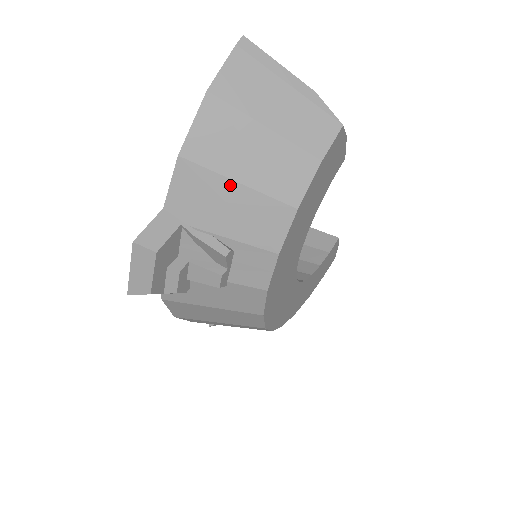
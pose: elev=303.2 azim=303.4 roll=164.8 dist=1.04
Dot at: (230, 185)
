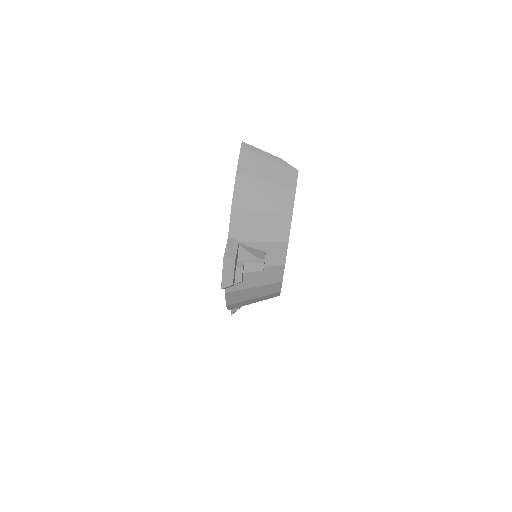
Dot at: (259, 215)
